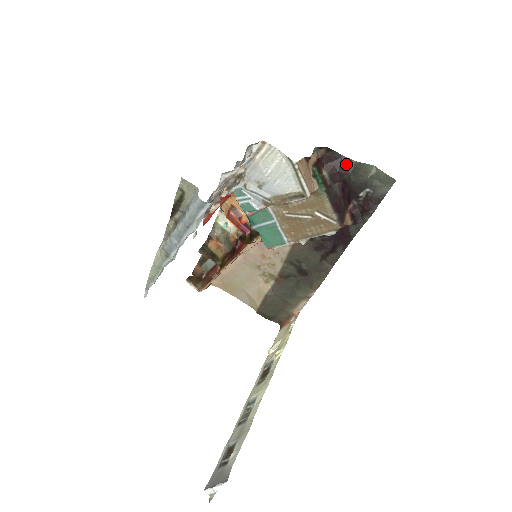
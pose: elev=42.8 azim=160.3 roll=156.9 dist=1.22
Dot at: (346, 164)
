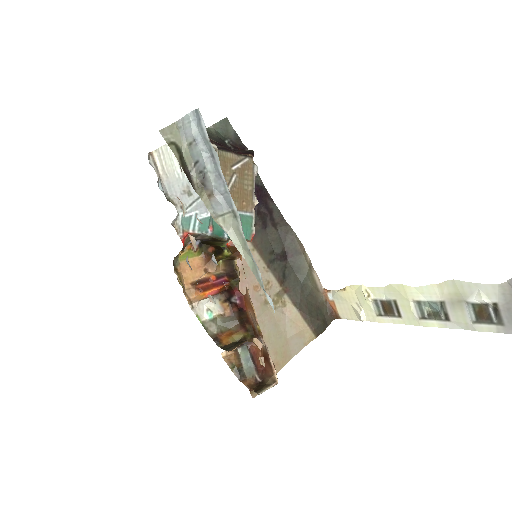
Dot at: occluded
